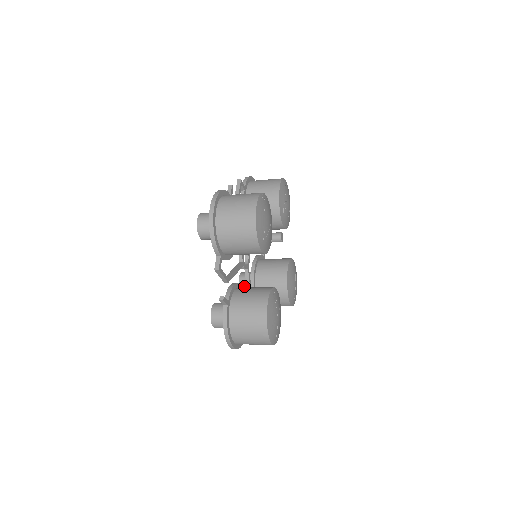
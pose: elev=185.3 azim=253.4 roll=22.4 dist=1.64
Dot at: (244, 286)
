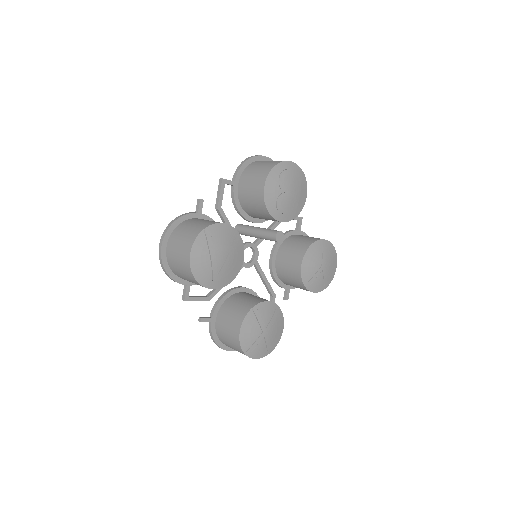
Dot at: occluded
